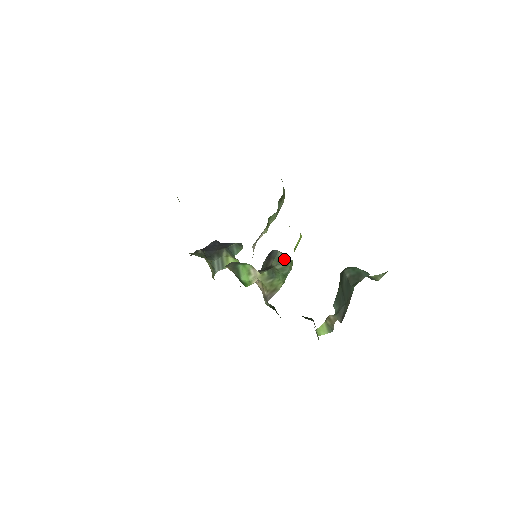
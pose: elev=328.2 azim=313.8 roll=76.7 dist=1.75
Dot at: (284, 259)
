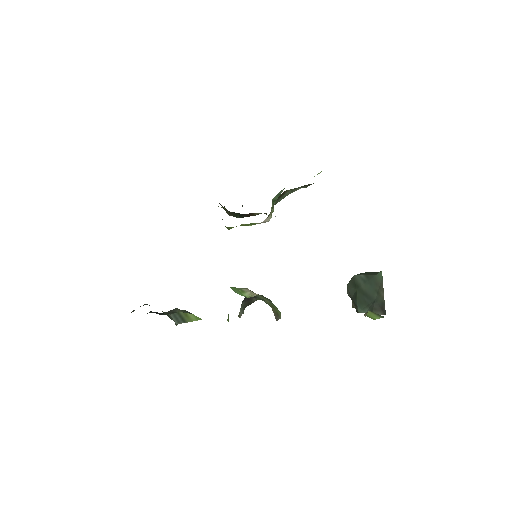
Dot at: occluded
